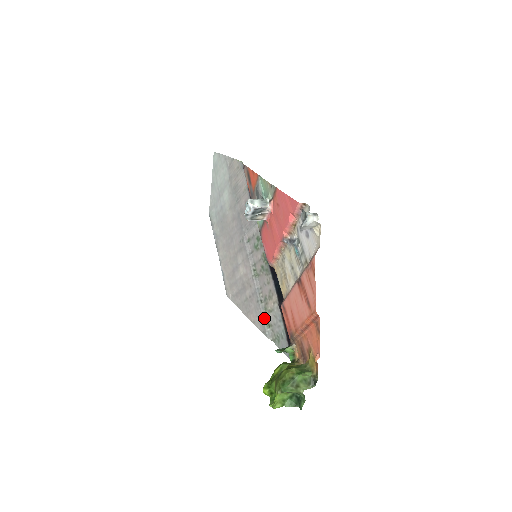
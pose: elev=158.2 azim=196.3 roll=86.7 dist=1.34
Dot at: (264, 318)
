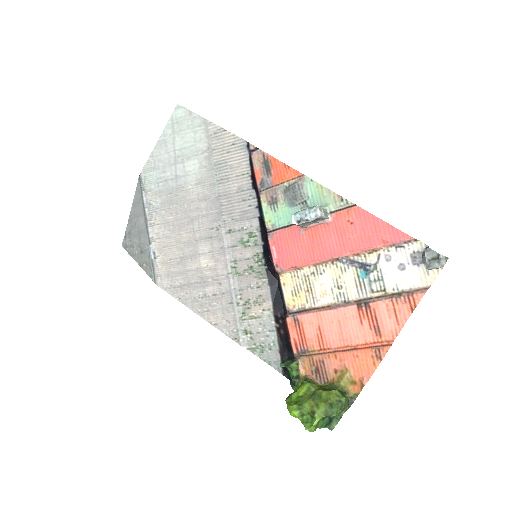
Dot at: (240, 323)
